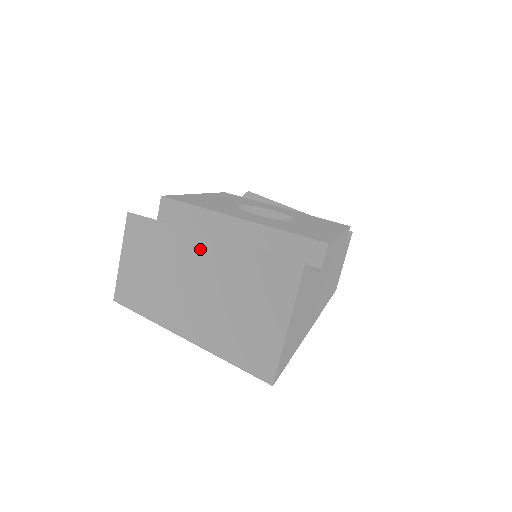
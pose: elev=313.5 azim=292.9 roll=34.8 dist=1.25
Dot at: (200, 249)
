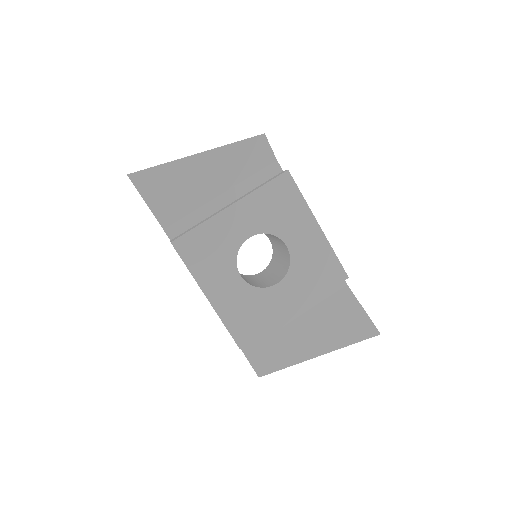
Dot at: occluded
